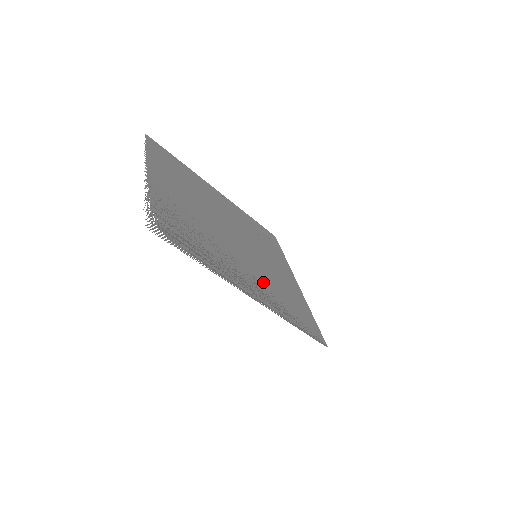
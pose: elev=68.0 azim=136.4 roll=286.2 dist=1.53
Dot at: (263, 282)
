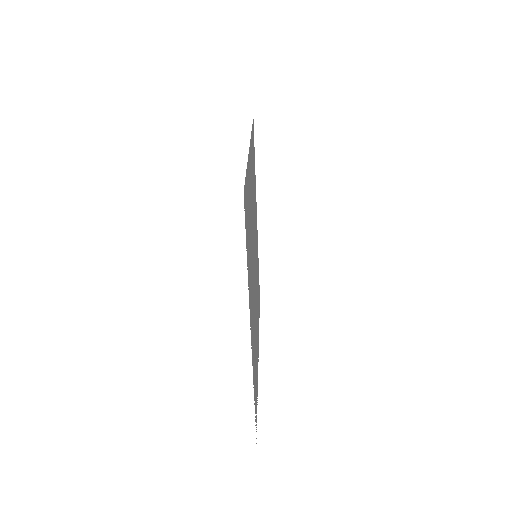
Dot at: occluded
